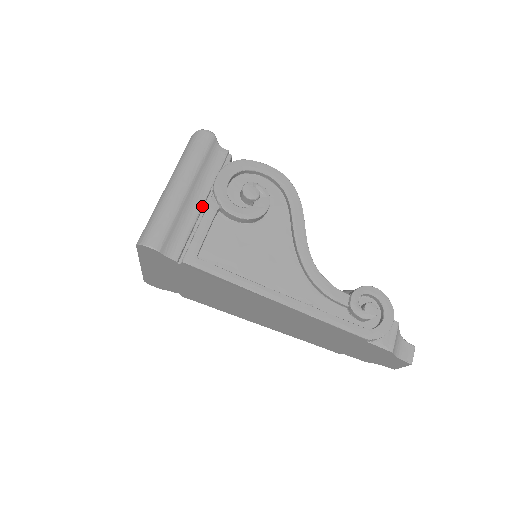
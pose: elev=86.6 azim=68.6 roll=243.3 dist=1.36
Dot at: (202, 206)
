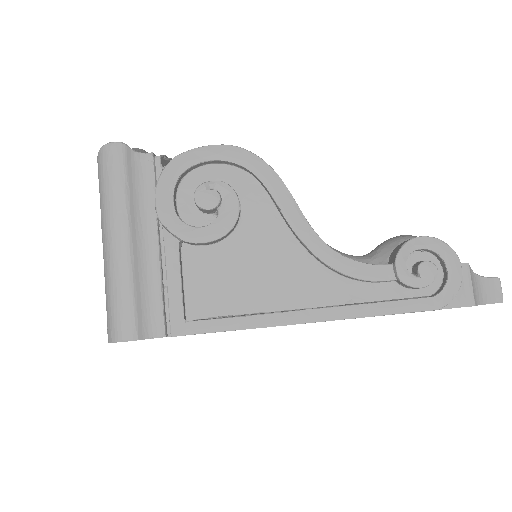
Dot at: (158, 249)
